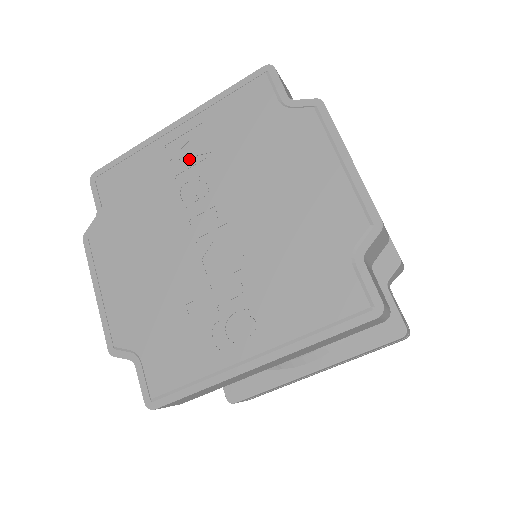
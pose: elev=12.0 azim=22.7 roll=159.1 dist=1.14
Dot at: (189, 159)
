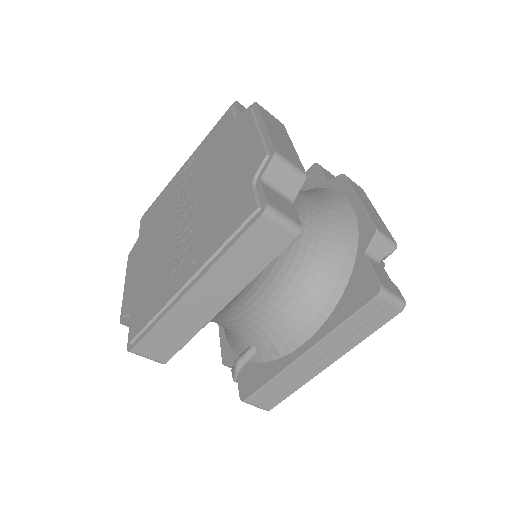
Dot at: (186, 178)
